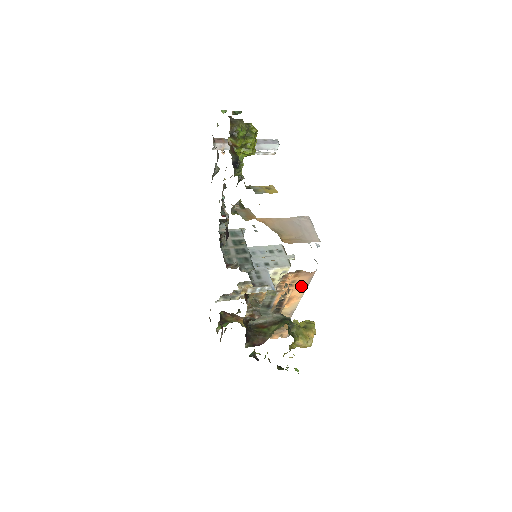
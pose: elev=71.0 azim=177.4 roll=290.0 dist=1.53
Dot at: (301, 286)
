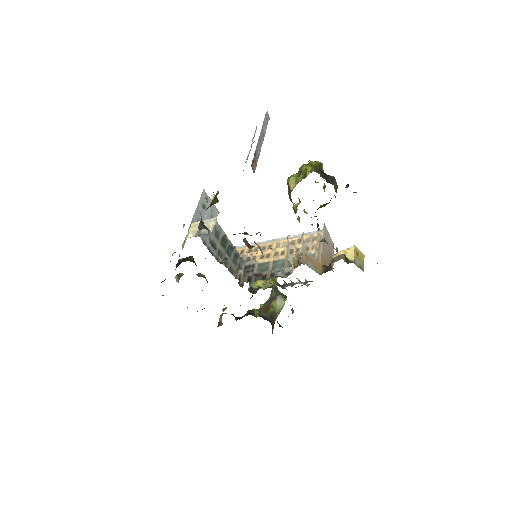
Dot at: occluded
